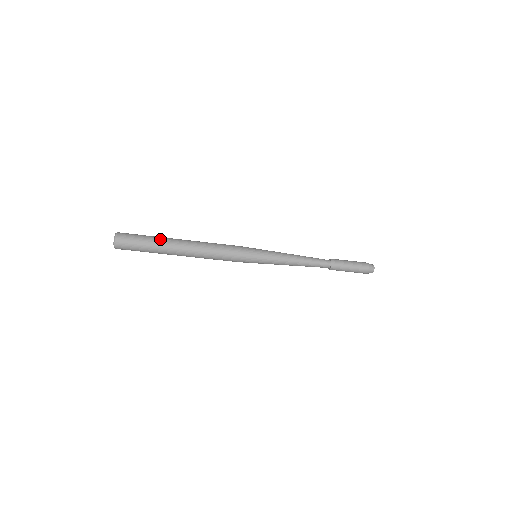
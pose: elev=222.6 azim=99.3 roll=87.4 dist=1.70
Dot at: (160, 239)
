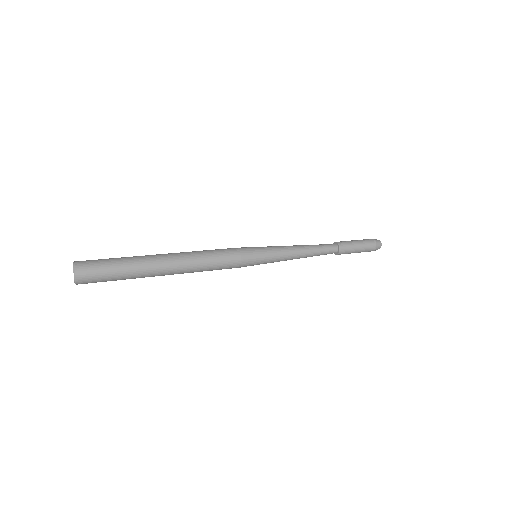
Dot at: (138, 267)
